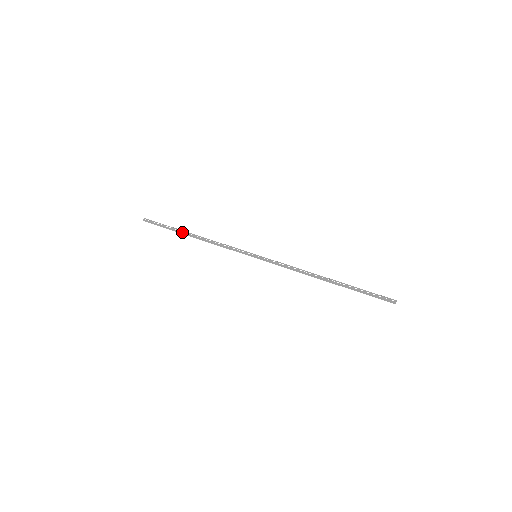
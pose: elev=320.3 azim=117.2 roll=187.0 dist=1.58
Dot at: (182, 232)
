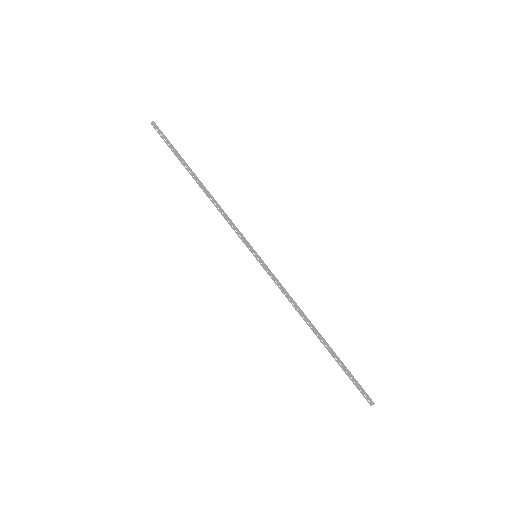
Dot at: occluded
